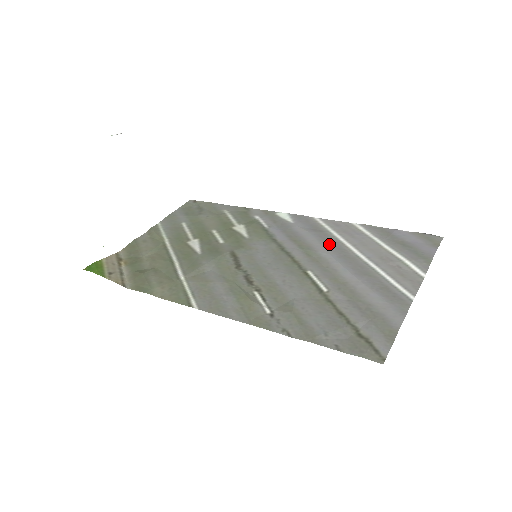
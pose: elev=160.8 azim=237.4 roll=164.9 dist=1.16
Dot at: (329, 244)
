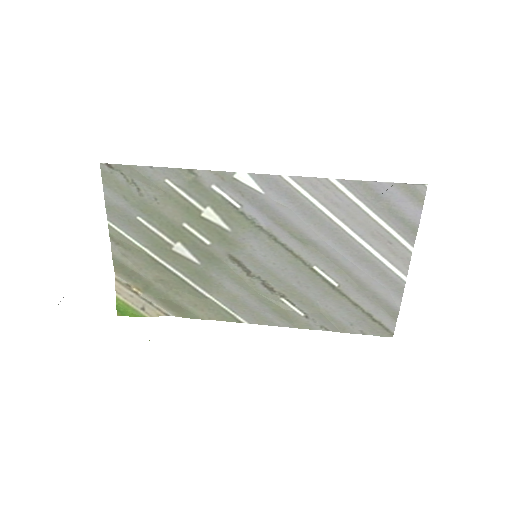
Dot at: (318, 225)
